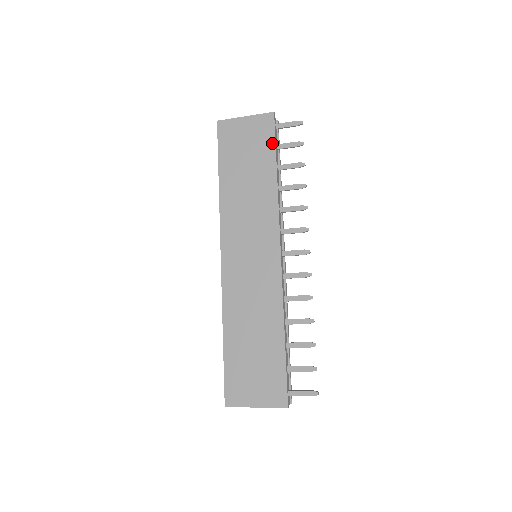
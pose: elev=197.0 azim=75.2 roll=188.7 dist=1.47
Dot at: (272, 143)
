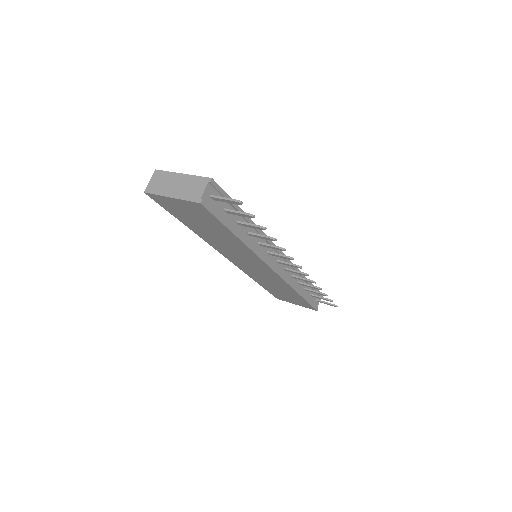
Dot at: (218, 222)
